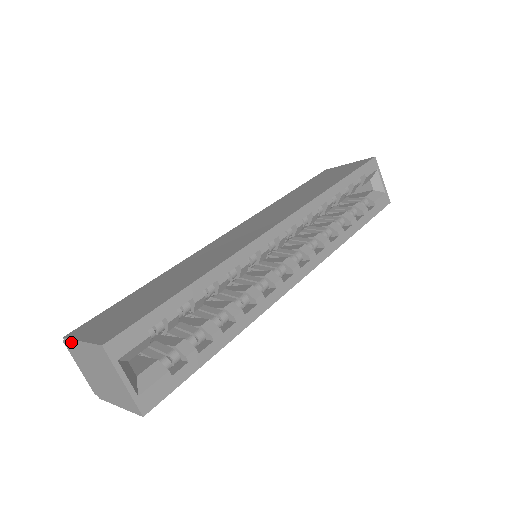
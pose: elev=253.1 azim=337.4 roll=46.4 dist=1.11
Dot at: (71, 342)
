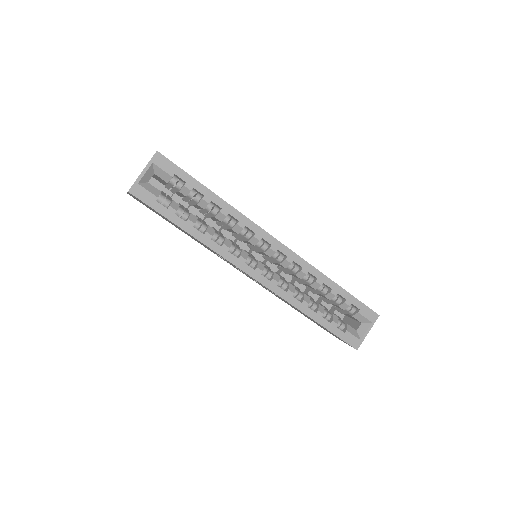
Dot at: occluded
